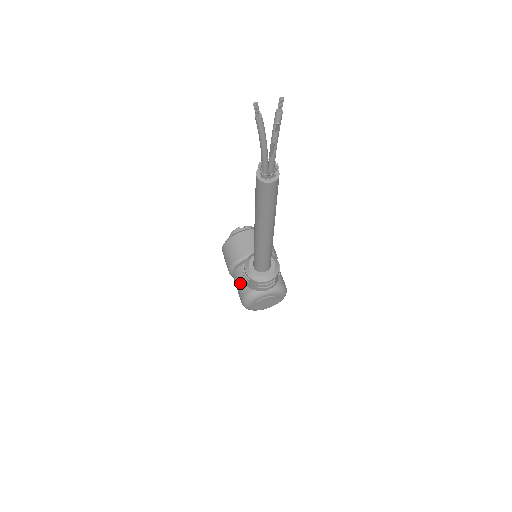
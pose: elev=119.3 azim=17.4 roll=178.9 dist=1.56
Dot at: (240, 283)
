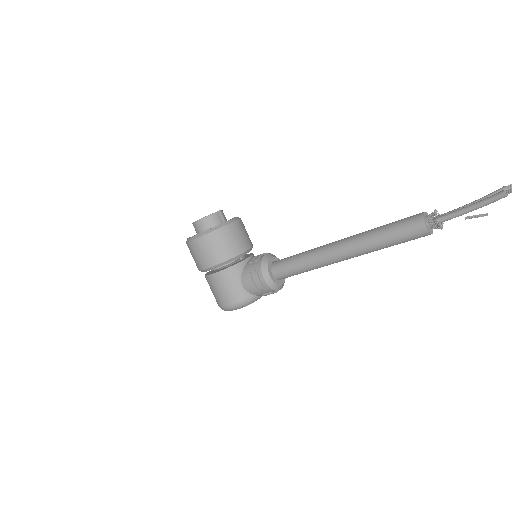
Dot at: (233, 285)
